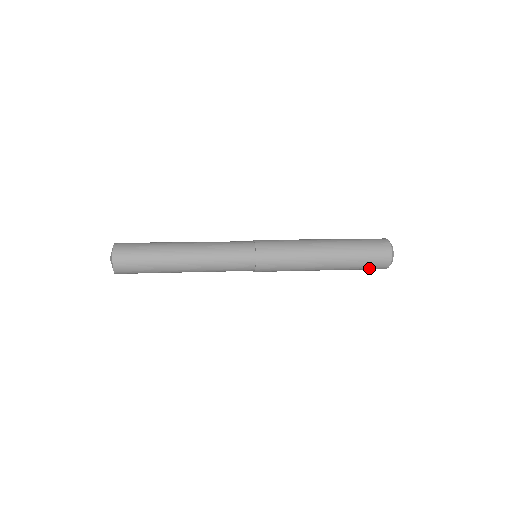
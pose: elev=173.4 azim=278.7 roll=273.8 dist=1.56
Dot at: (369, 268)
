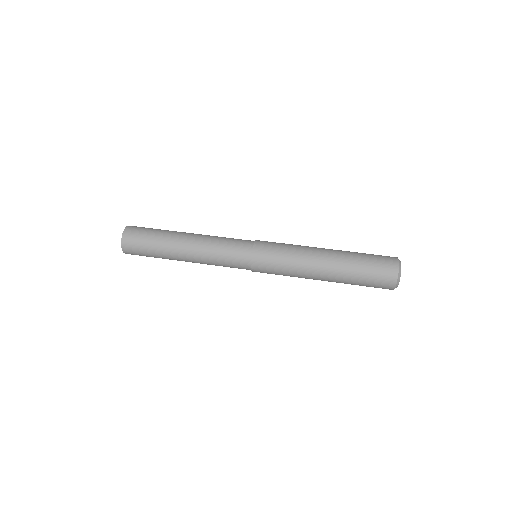
Dot at: (372, 286)
